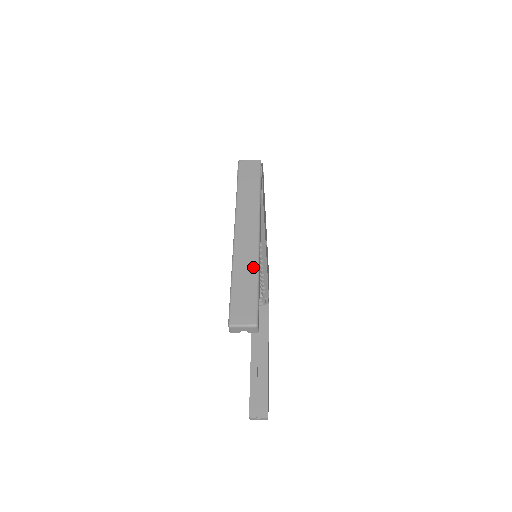
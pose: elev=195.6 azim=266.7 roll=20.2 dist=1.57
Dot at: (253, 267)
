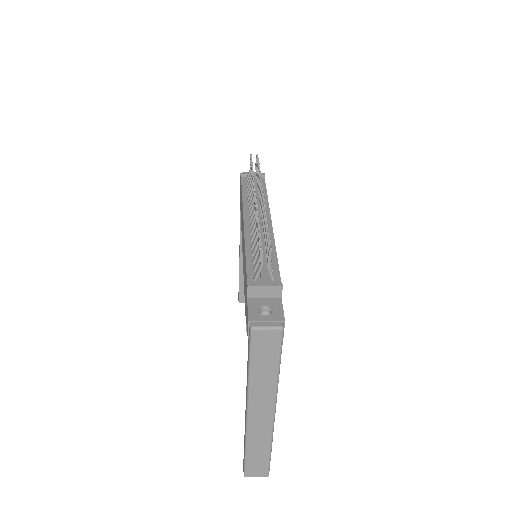
Dot at: (267, 443)
